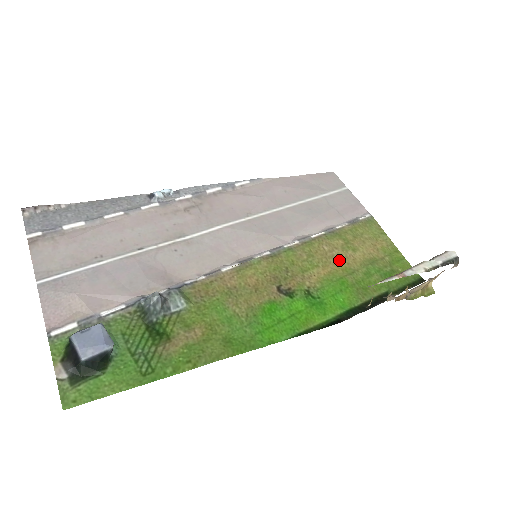
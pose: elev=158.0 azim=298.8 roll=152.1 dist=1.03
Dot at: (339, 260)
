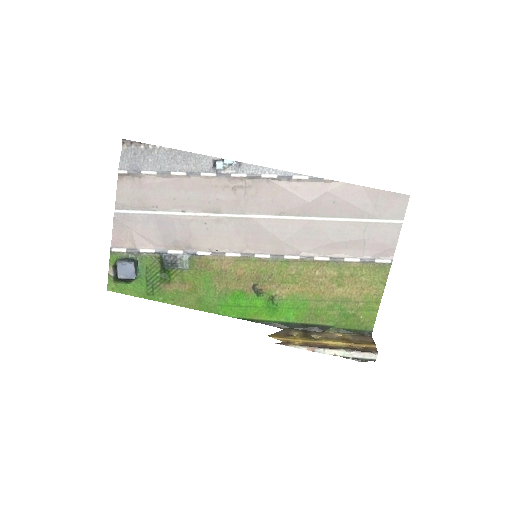
Dot at: (319, 287)
